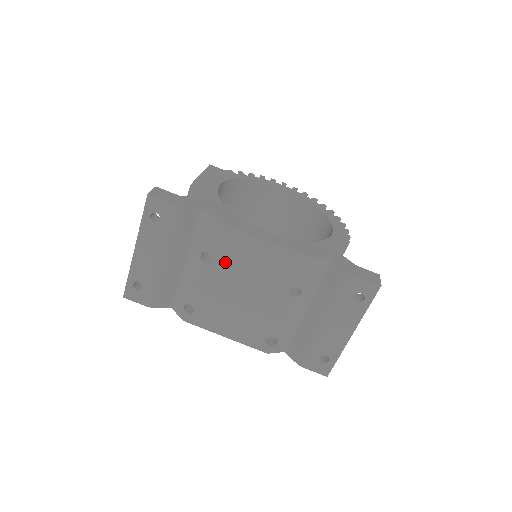
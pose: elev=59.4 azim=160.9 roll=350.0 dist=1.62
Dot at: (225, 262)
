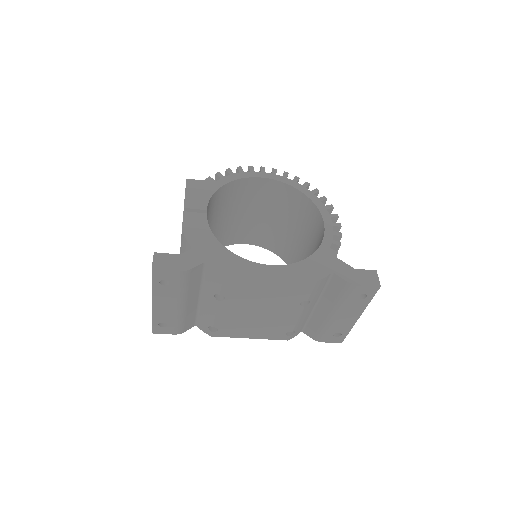
Dot at: (238, 297)
